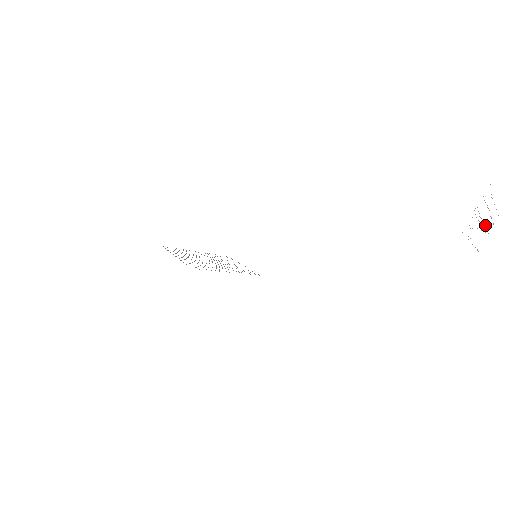
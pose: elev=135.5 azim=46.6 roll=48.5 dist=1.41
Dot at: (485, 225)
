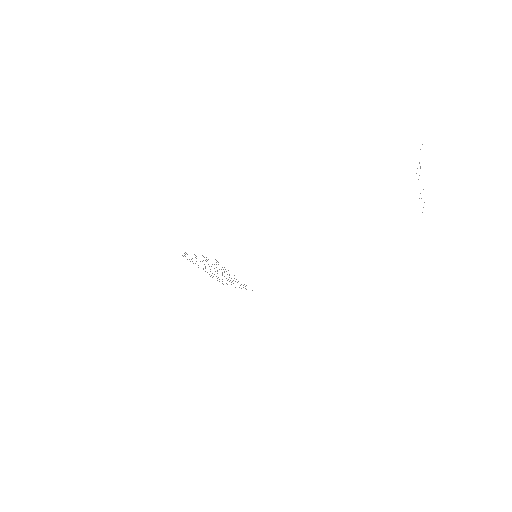
Dot at: occluded
